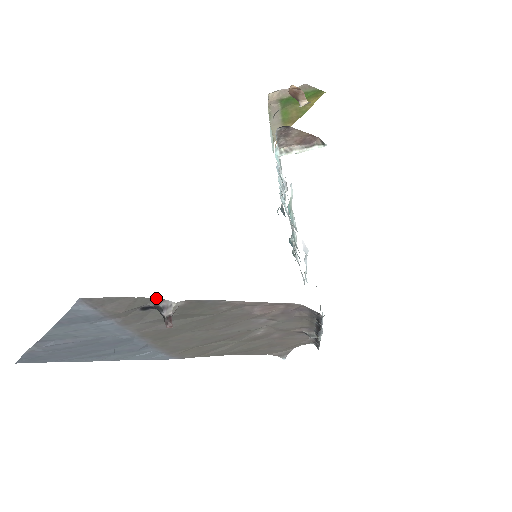
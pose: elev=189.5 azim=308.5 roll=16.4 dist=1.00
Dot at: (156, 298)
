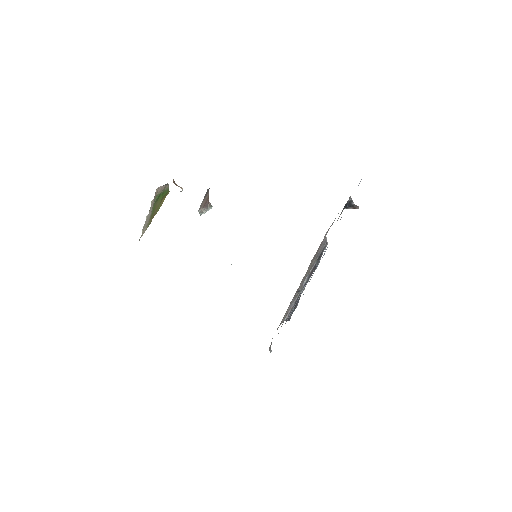
Dot at: occluded
